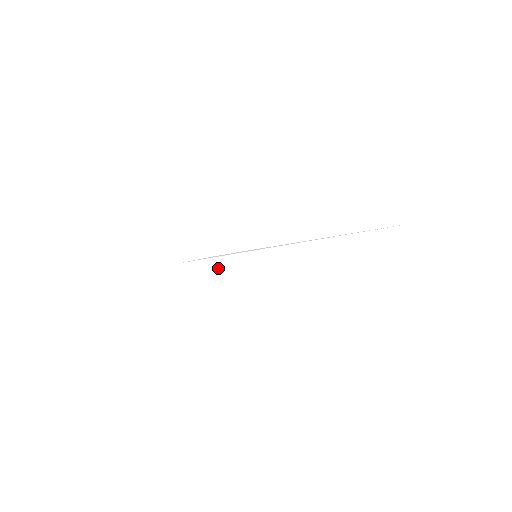
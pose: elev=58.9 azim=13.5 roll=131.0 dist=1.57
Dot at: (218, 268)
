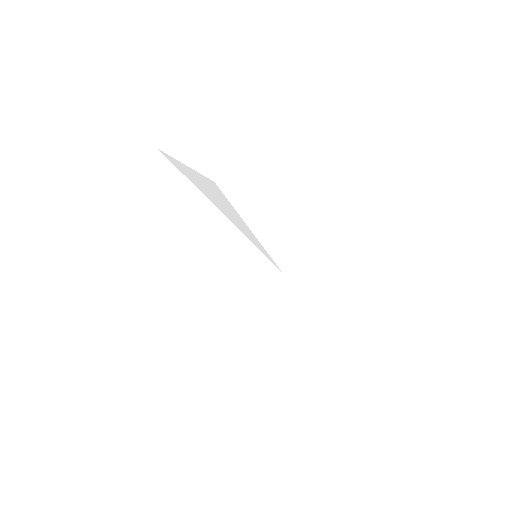
Dot at: (229, 216)
